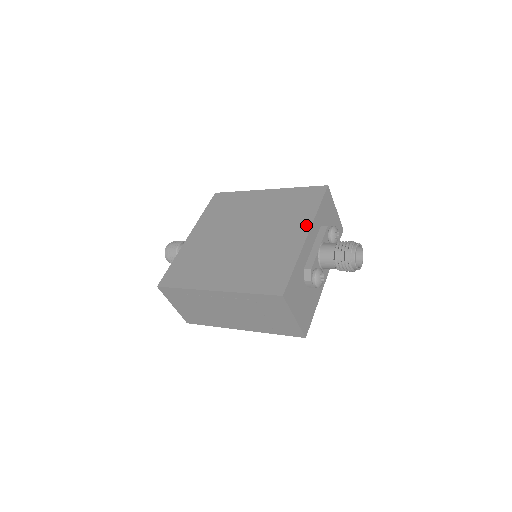
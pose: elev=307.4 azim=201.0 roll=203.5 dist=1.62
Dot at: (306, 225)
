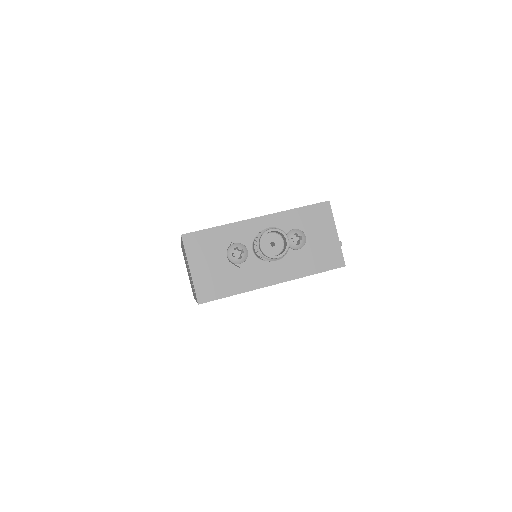
Dot at: (270, 214)
